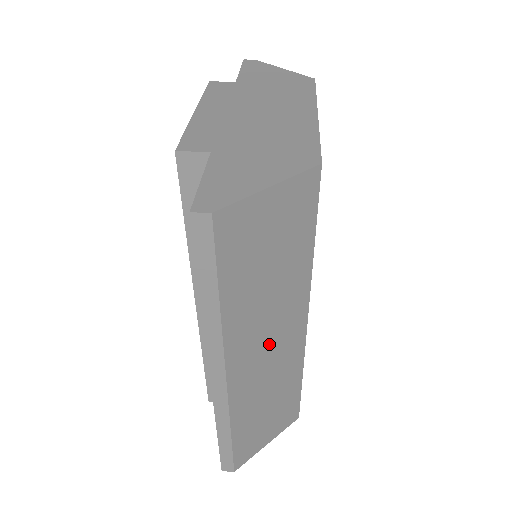
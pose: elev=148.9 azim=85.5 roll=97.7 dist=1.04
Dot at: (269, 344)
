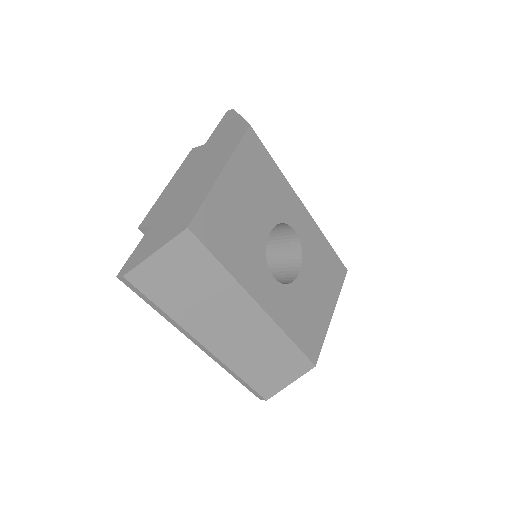
Dot at: (231, 326)
